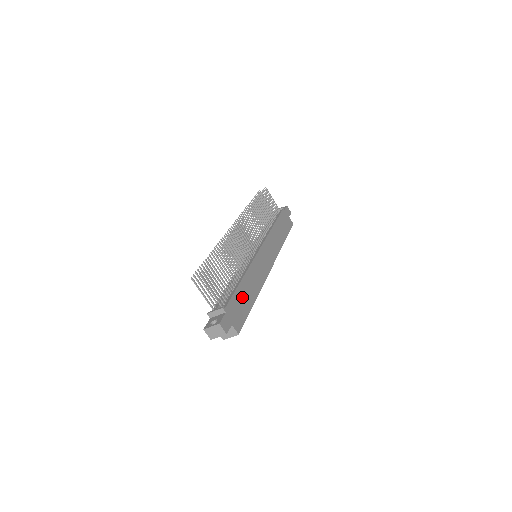
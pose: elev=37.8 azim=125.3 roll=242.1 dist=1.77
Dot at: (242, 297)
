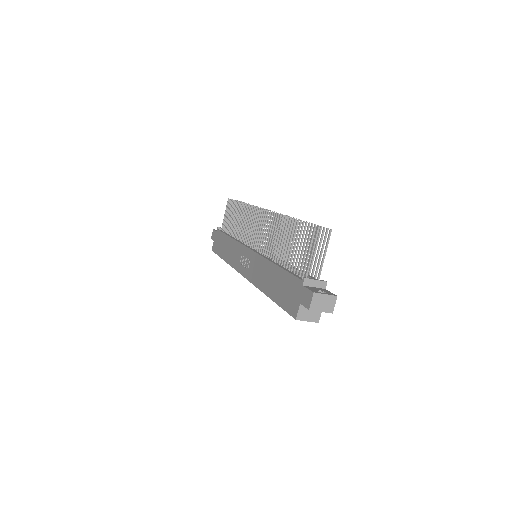
Dot at: occluded
